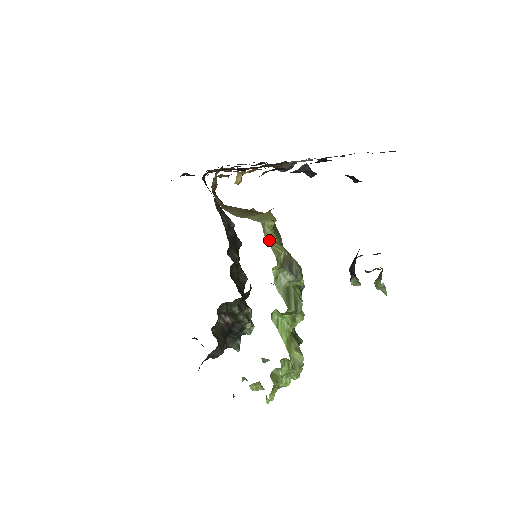
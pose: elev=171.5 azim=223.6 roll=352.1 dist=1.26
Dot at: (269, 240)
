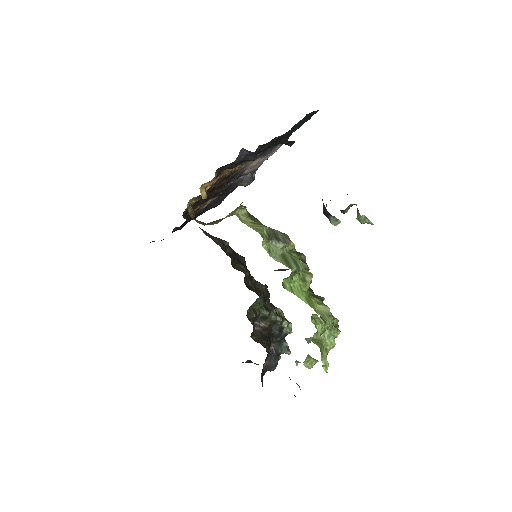
Dot at: (248, 224)
